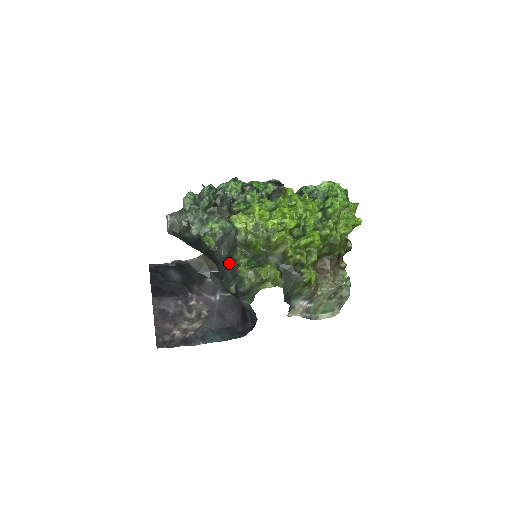
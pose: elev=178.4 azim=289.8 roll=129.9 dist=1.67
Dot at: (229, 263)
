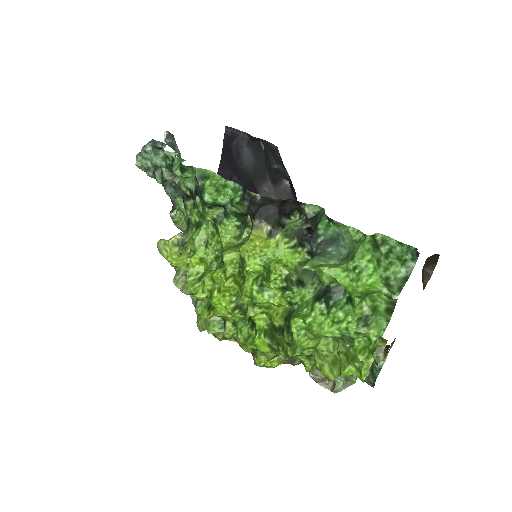
Dot at: occluded
